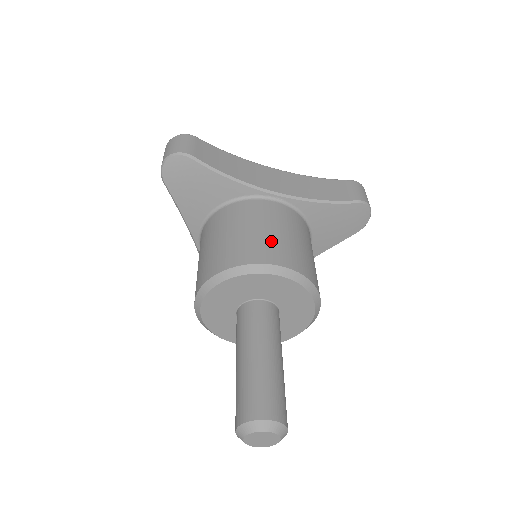
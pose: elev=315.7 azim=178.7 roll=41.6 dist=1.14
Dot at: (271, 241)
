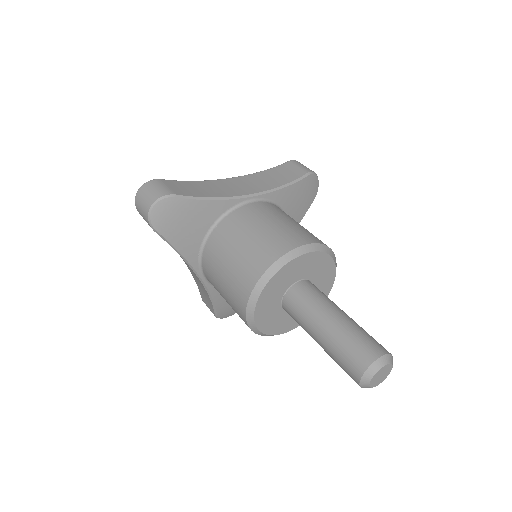
Dot at: (282, 231)
